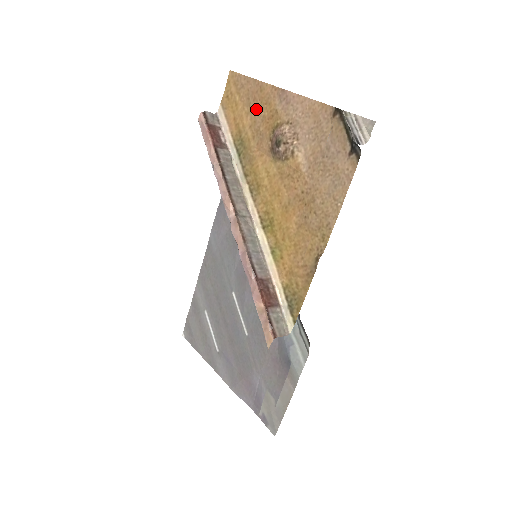
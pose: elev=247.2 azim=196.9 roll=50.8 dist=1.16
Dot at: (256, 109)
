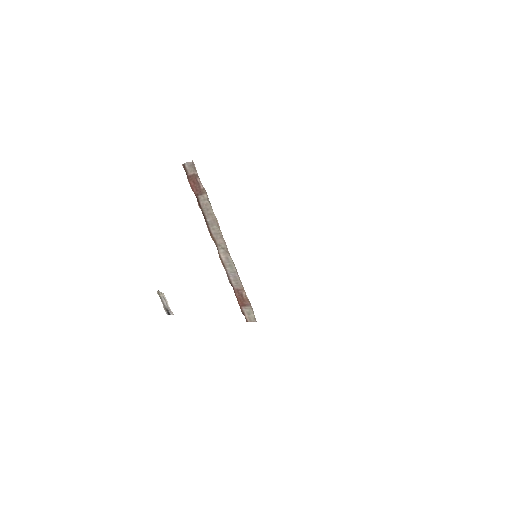
Dot at: occluded
